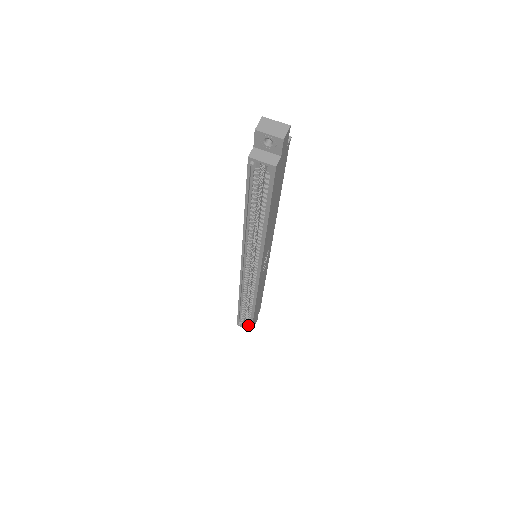
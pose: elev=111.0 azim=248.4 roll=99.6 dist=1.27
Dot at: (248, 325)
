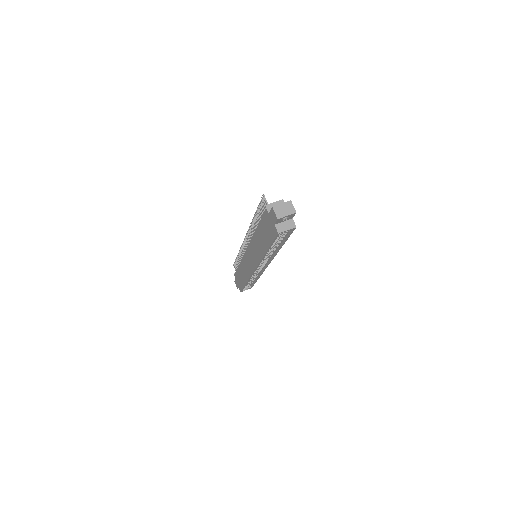
Dot at: (248, 287)
